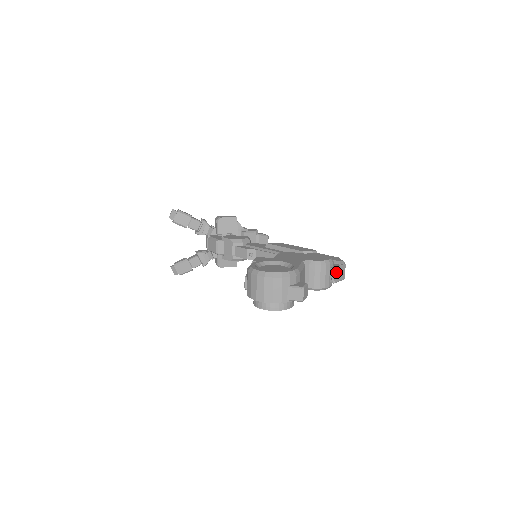
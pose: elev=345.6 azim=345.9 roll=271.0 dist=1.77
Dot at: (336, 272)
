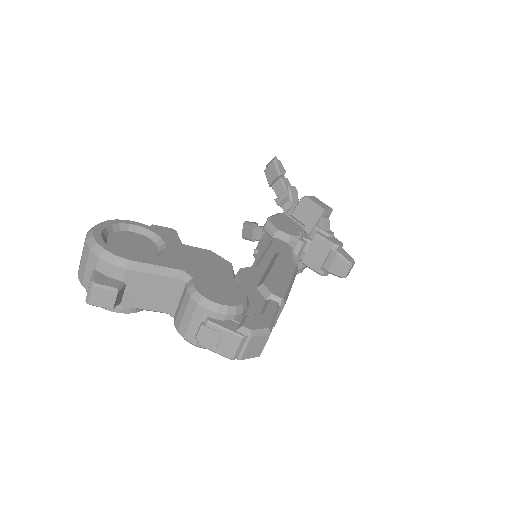
Dot at: (207, 329)
